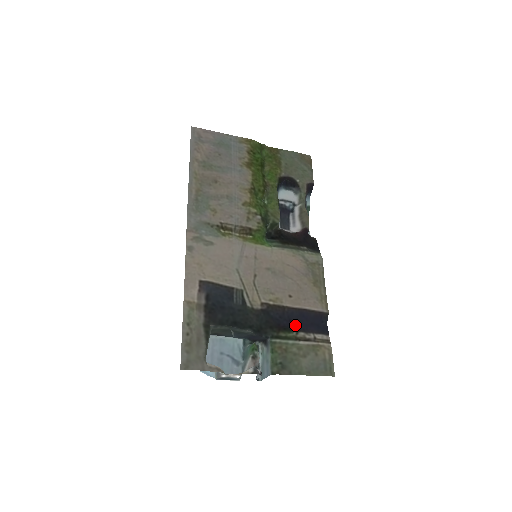
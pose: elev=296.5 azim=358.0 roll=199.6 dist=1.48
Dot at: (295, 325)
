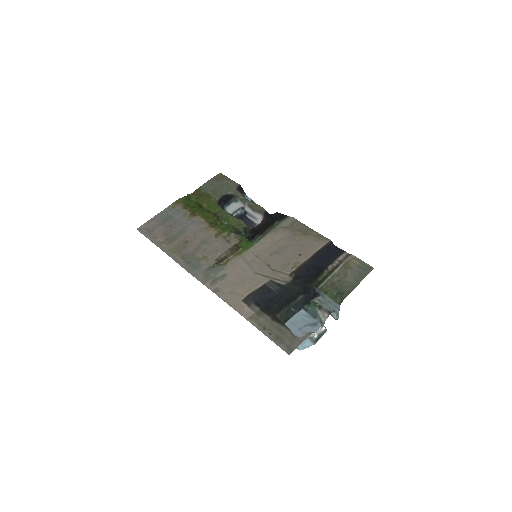
Dot at: (321, 266)
